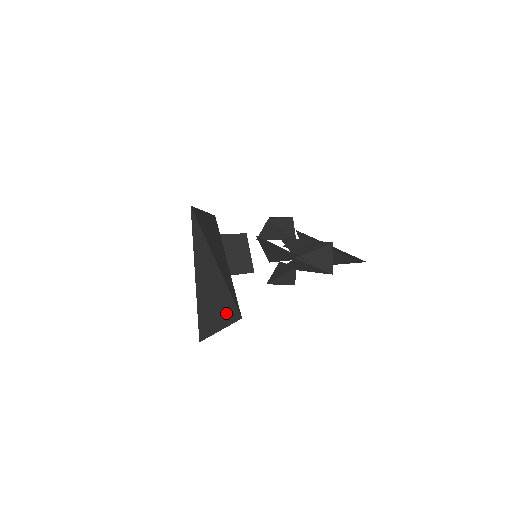
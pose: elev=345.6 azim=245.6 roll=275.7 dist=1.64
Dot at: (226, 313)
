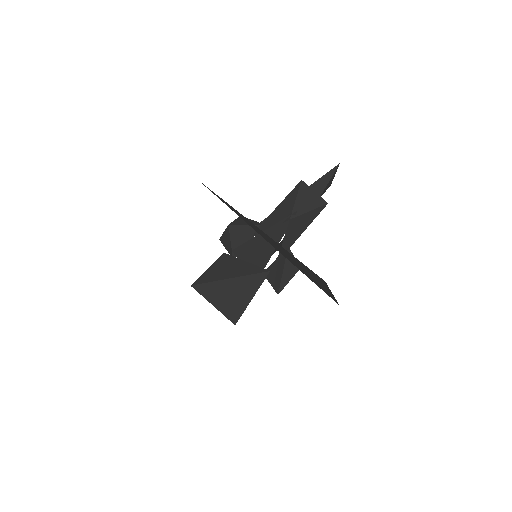
Dot at: (315, 277)
